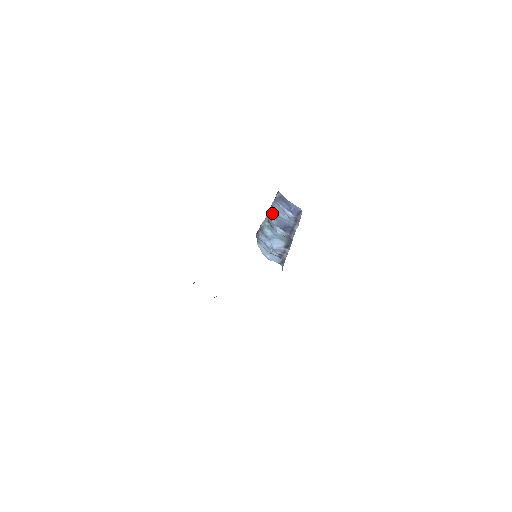
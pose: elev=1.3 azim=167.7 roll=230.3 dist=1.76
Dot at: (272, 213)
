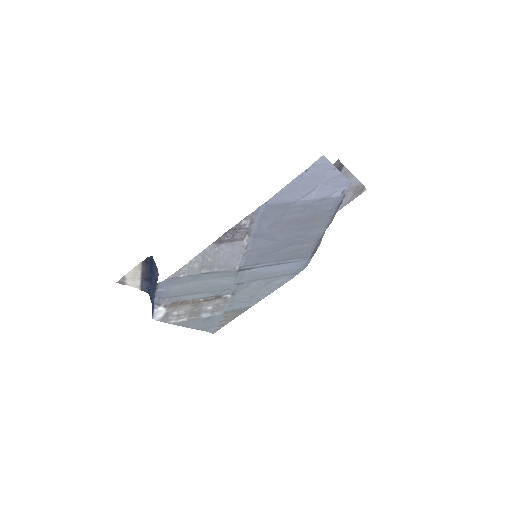
Dot at: occluded
